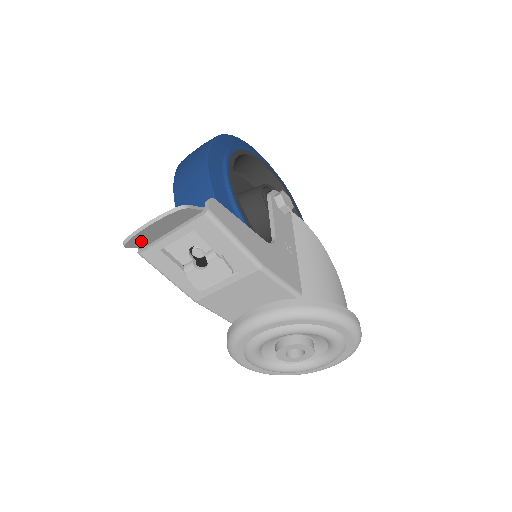
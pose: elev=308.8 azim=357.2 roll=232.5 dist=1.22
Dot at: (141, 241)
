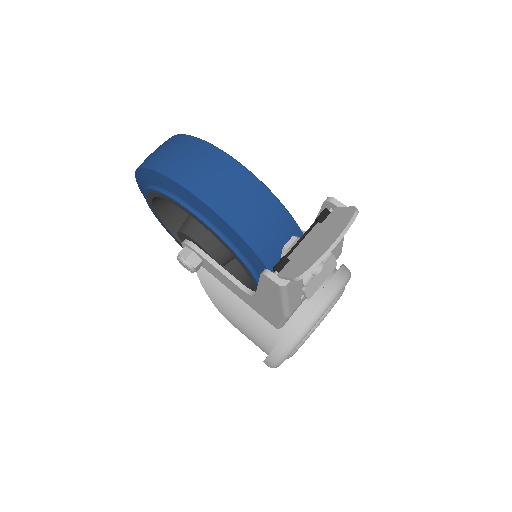
Dot at: (303, 267)
